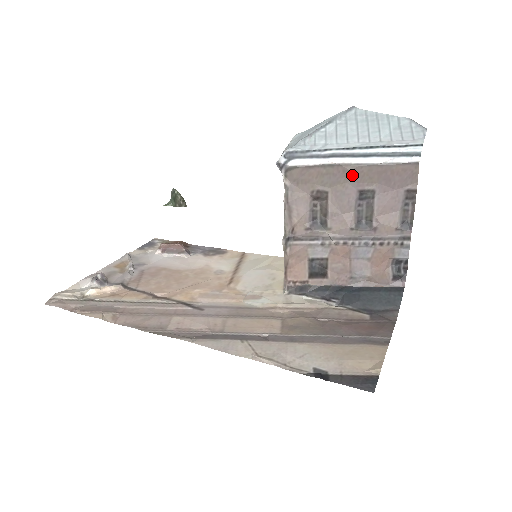
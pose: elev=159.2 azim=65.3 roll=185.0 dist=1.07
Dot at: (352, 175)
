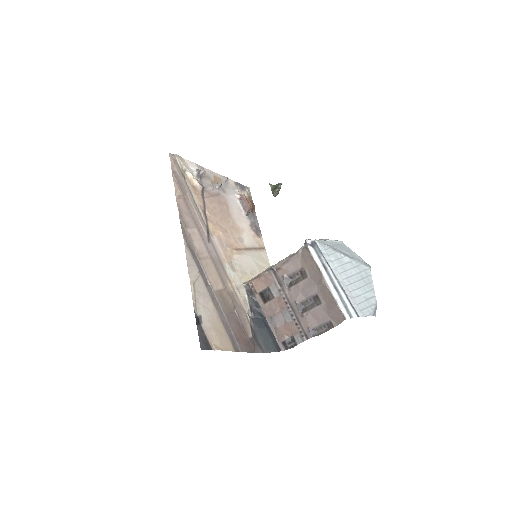
Dot at: (321, 285)
